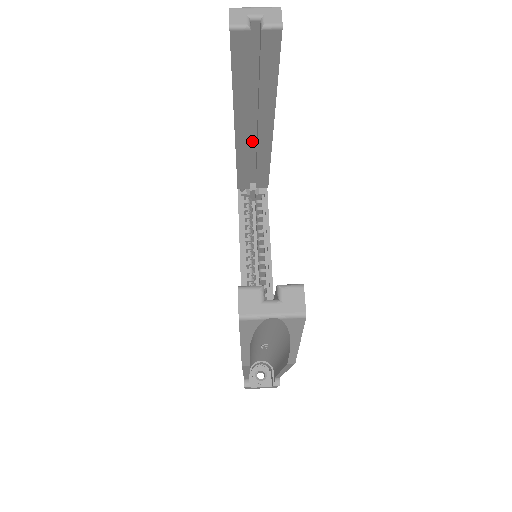
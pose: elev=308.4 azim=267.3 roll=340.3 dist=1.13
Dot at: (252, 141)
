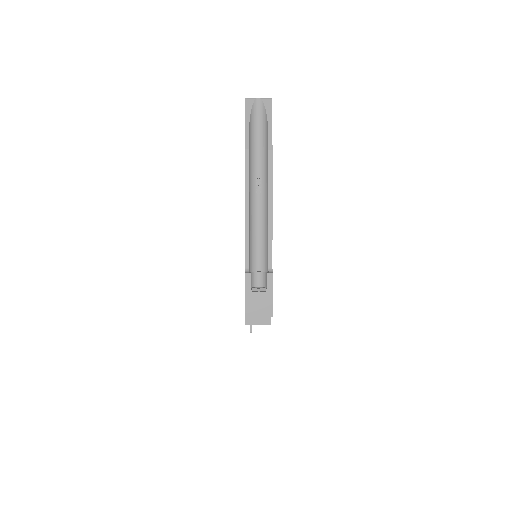
Dot at: occluded
